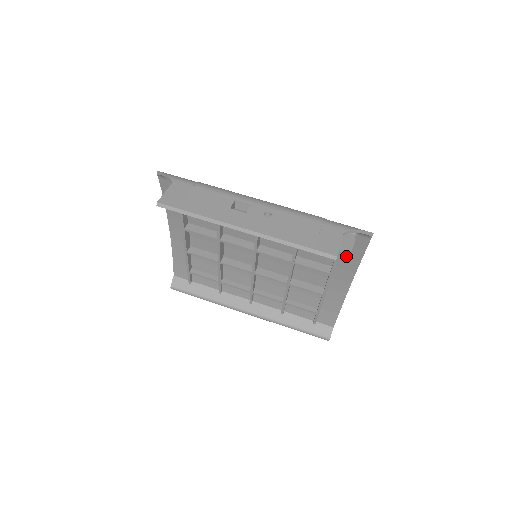
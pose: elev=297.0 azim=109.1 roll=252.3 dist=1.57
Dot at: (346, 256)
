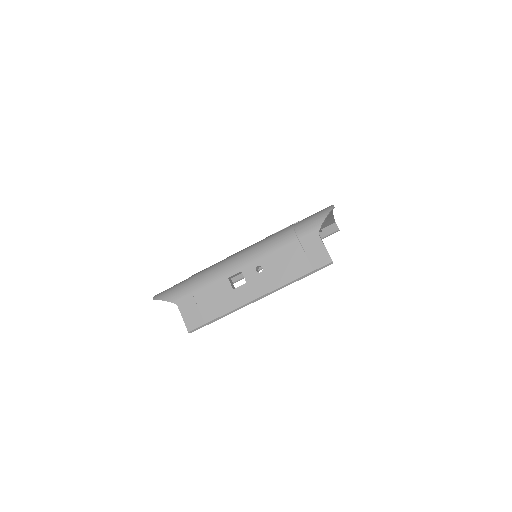
Dot at: occluded
